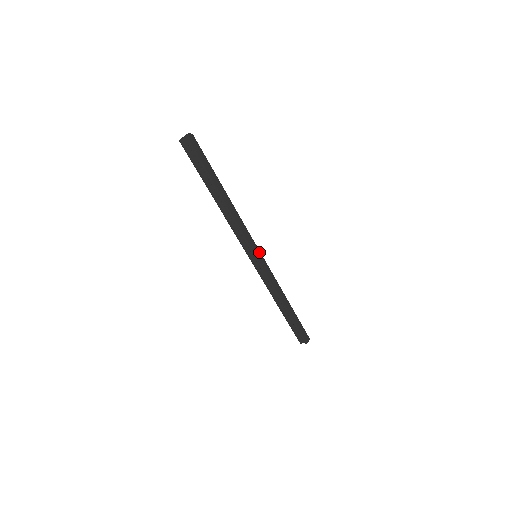
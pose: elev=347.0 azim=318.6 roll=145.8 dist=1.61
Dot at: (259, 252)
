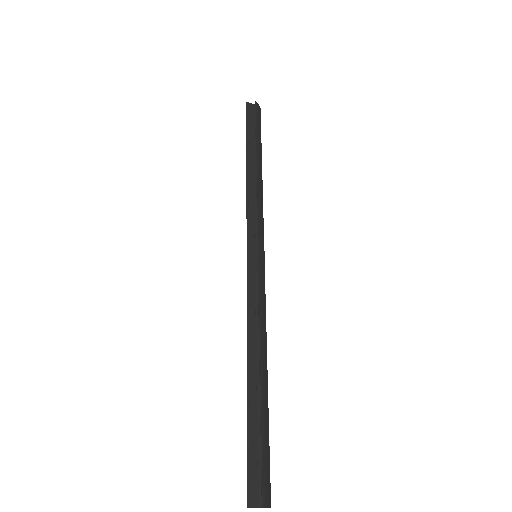
Dot at: (264, 252)
